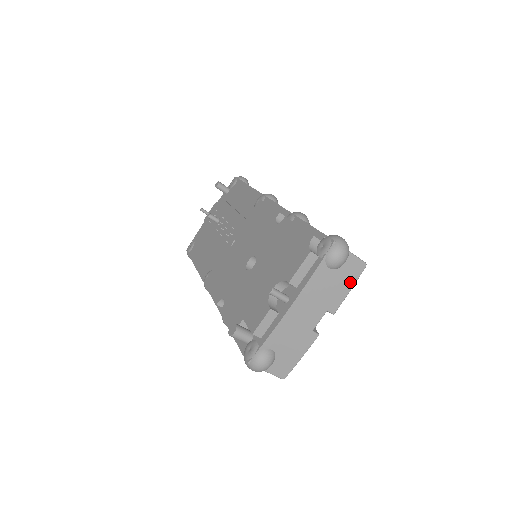
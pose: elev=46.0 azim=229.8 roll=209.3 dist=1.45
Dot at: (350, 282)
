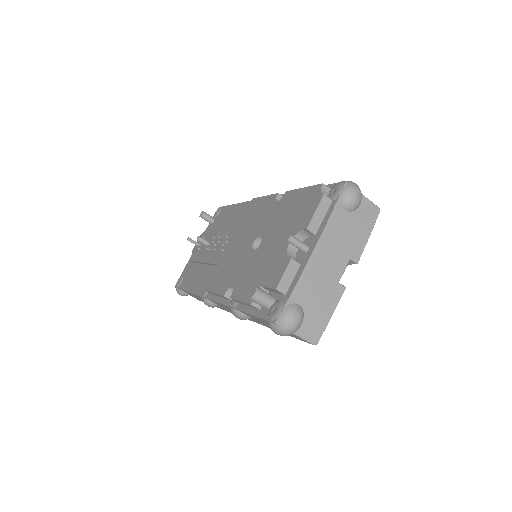
Dot at: (368, 227)
